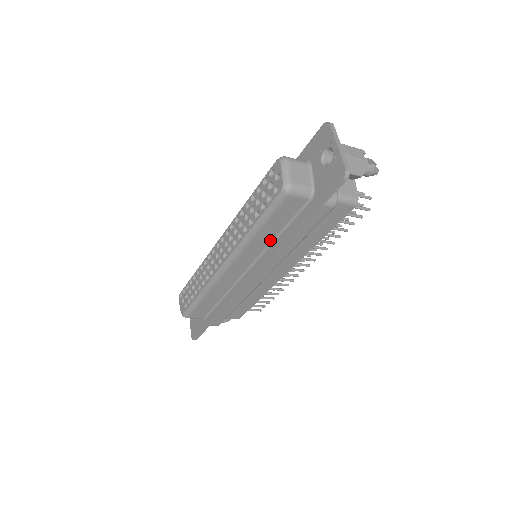
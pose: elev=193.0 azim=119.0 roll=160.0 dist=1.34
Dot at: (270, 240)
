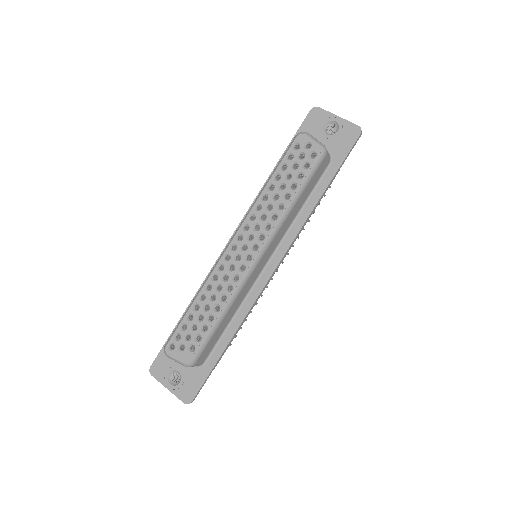
Dot at: (295, 216)
